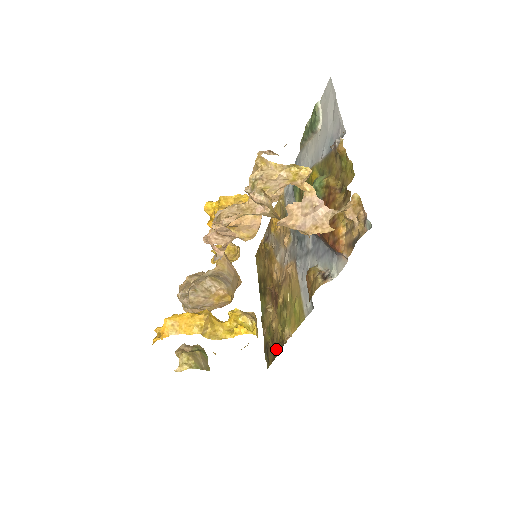
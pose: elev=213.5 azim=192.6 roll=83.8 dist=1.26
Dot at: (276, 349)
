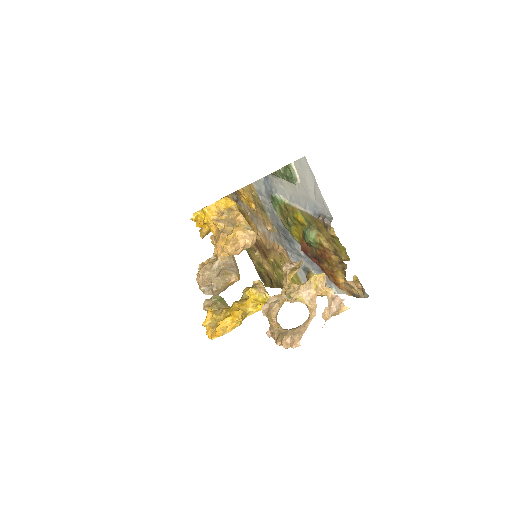
Dot at: (274, 284)
